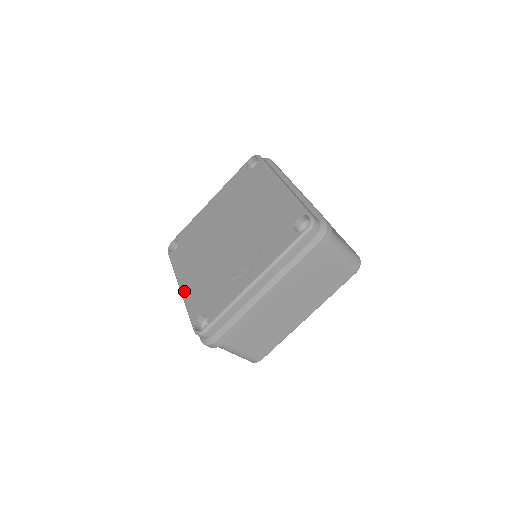
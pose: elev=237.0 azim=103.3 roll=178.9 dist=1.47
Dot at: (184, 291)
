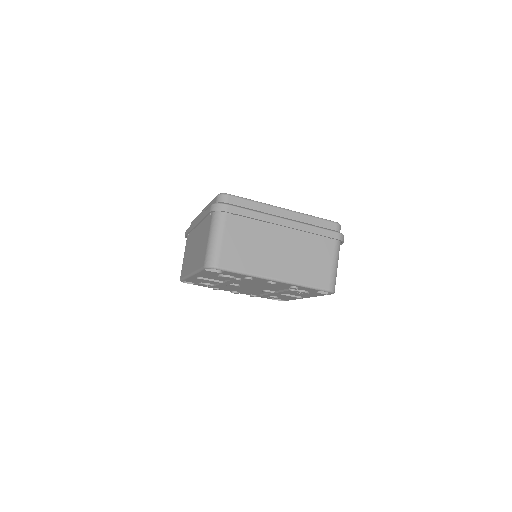
Dot at: occluded
